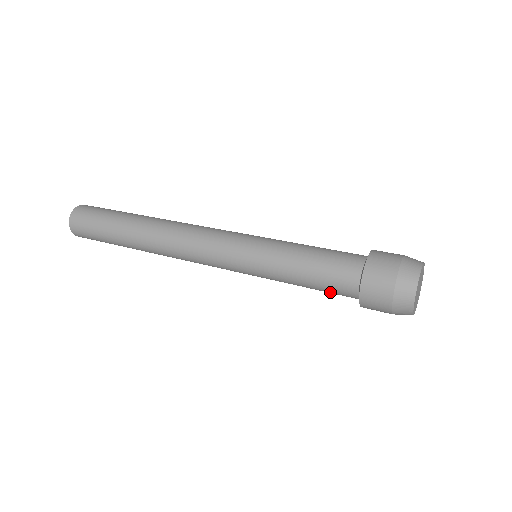
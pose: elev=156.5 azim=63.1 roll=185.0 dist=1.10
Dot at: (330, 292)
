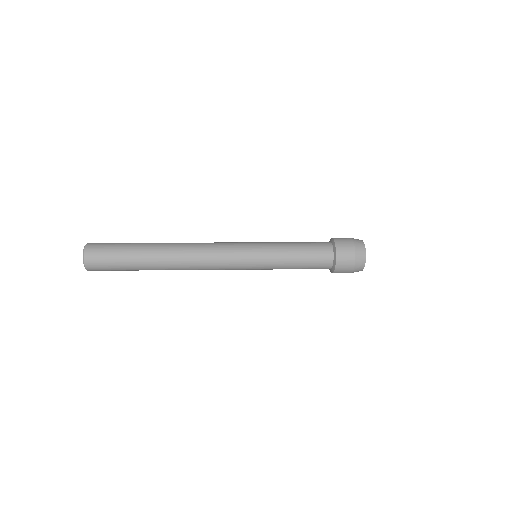
Dot at: (314, 262)
